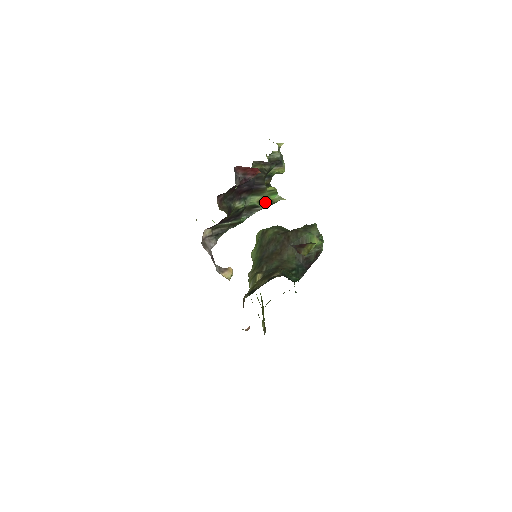
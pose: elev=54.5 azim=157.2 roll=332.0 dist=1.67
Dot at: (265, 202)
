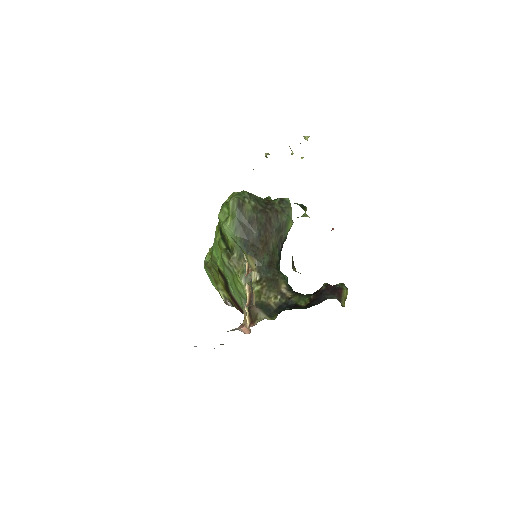
Dot at: occluded
